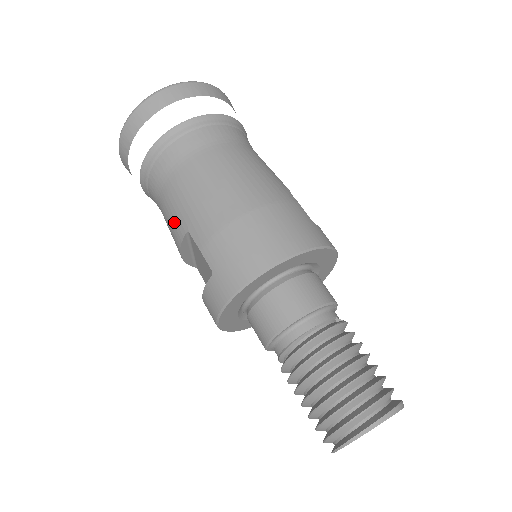
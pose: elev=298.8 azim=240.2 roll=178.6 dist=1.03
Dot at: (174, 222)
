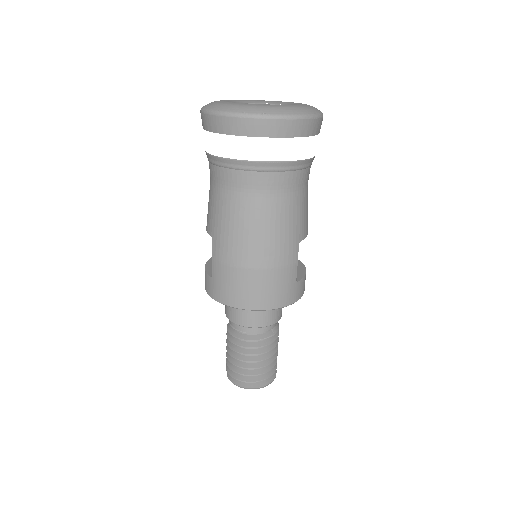
Dot at: (210, 216)
